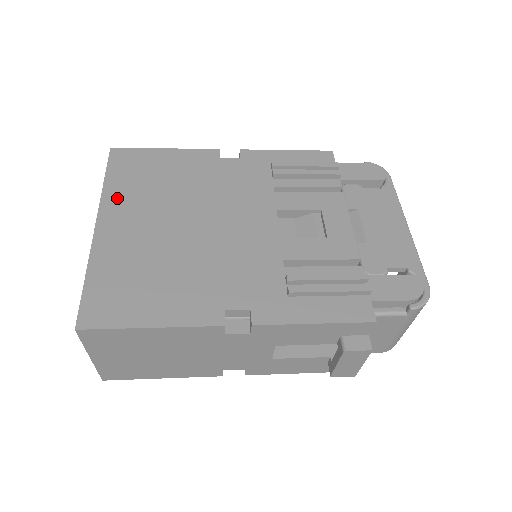
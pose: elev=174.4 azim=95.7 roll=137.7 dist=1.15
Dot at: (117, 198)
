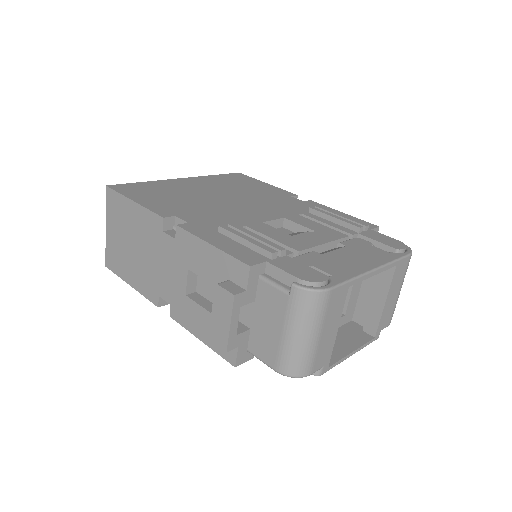
Dot at: (208, 179)
